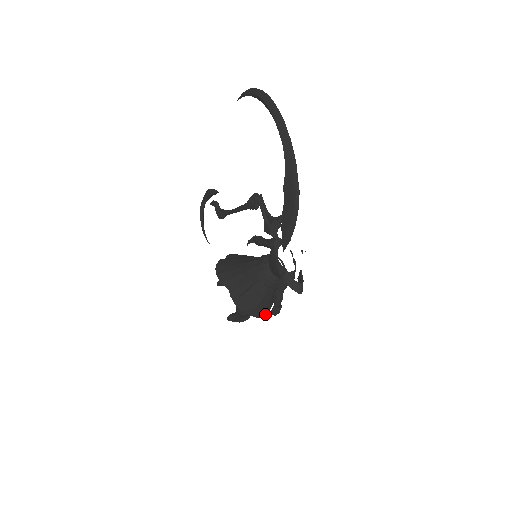
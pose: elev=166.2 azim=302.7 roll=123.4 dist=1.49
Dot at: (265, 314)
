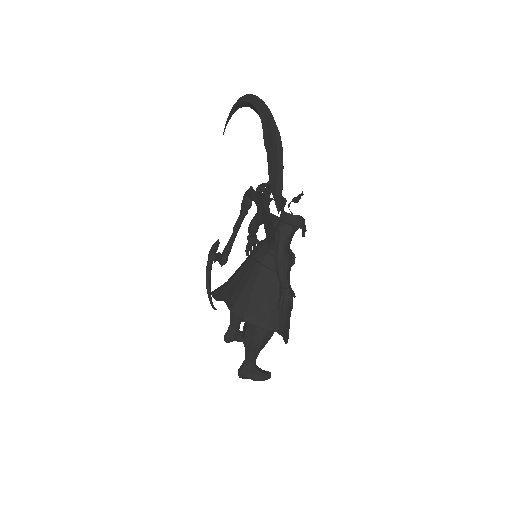
Dot at: (279, 327)
